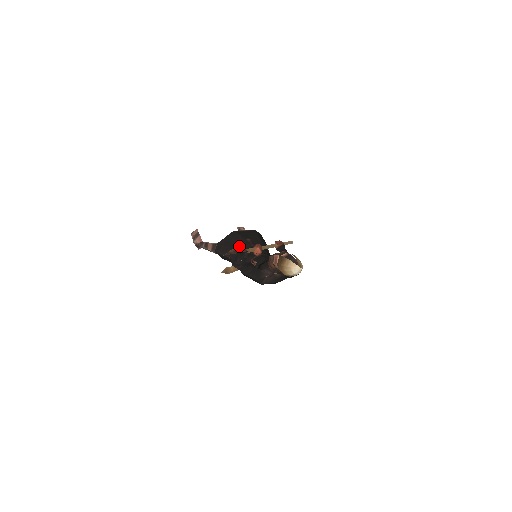
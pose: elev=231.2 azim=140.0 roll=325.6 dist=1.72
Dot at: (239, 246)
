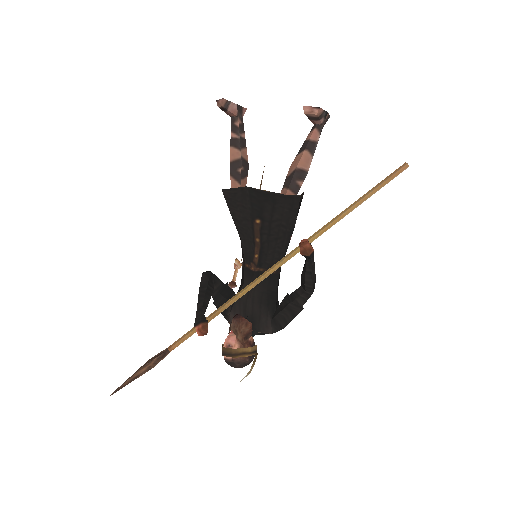
Dot at: (144, 367)
